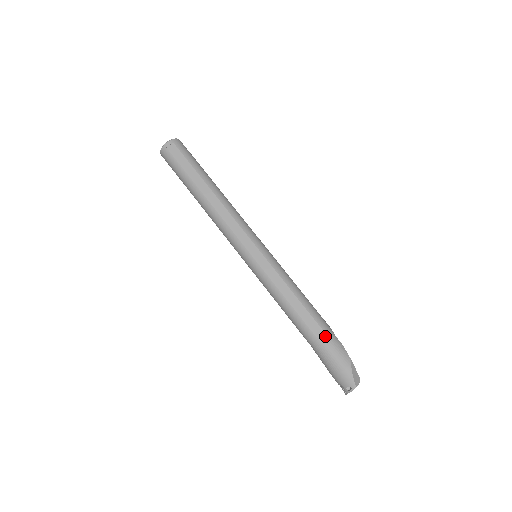
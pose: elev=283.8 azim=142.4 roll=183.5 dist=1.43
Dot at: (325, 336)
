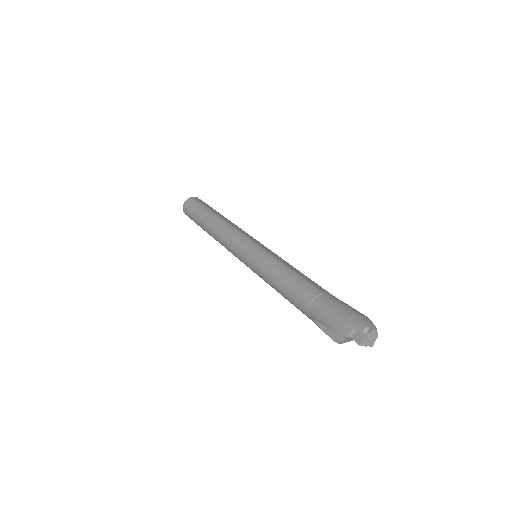
Dot at: occluded
